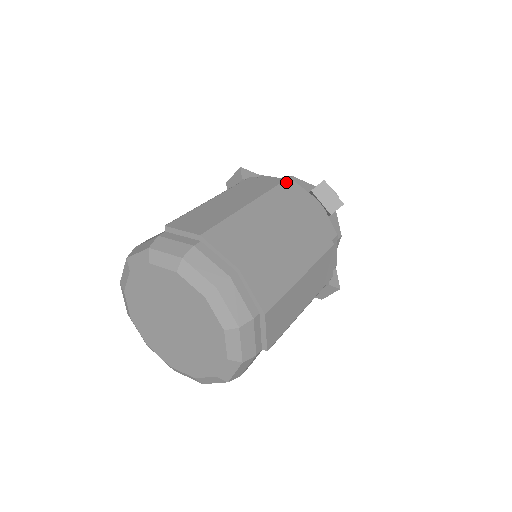
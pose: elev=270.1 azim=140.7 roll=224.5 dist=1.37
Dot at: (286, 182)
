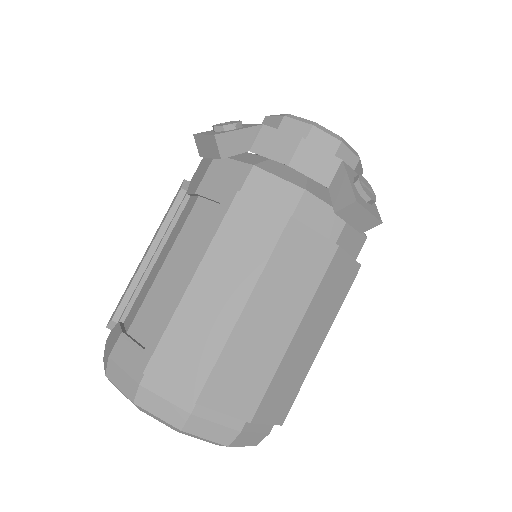
Dot at: (295, 199)
